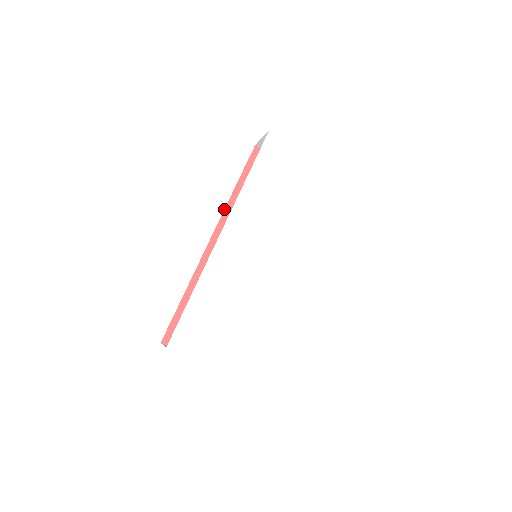
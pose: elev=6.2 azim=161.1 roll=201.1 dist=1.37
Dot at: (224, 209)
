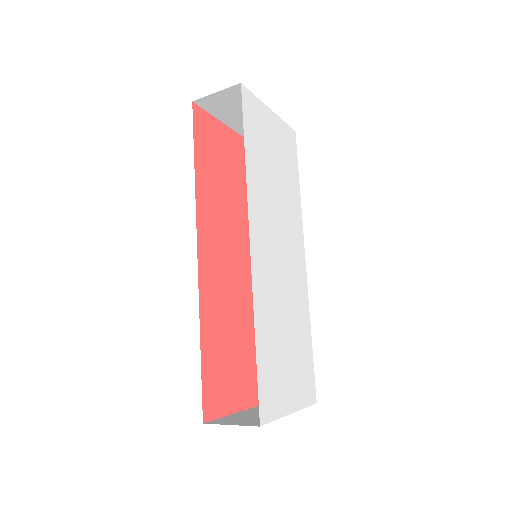
Dot at: occluded
